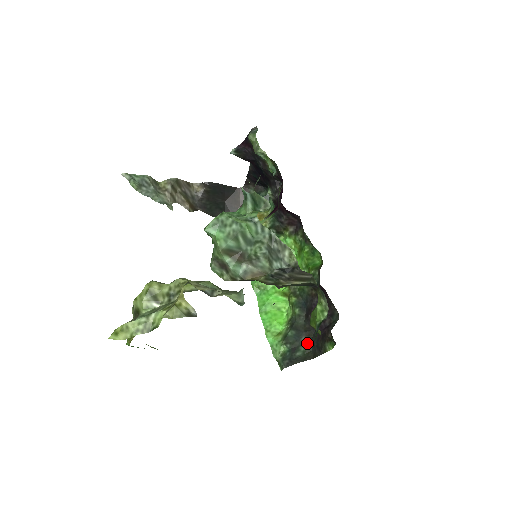
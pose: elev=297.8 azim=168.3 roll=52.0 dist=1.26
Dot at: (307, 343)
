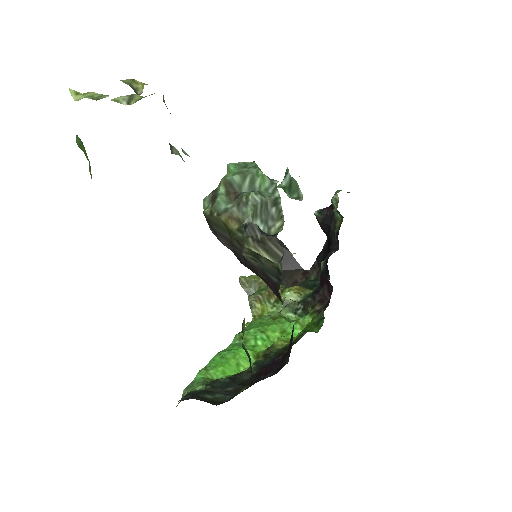
Dot at: (228, 394)
